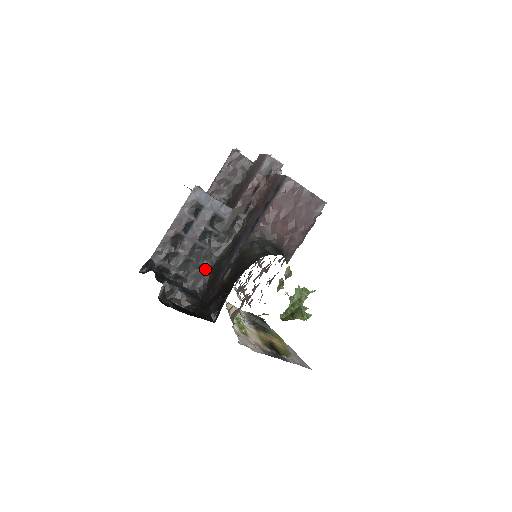
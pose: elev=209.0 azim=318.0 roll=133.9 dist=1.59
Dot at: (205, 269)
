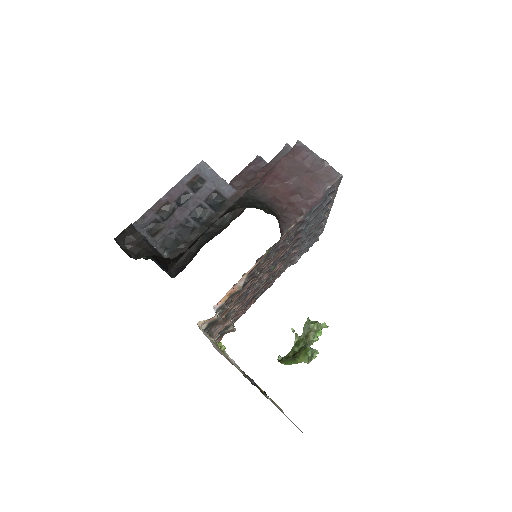
Dot at: (189, 250)
